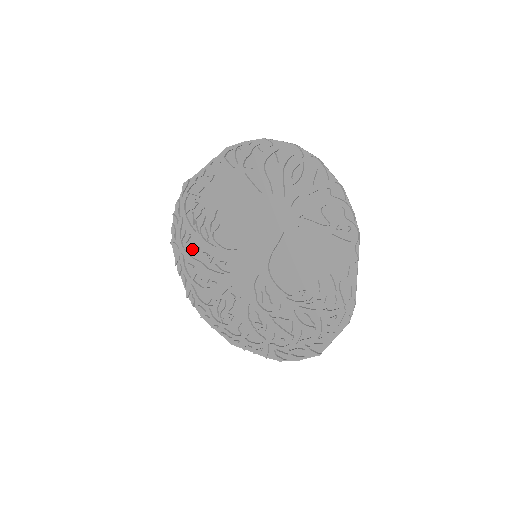
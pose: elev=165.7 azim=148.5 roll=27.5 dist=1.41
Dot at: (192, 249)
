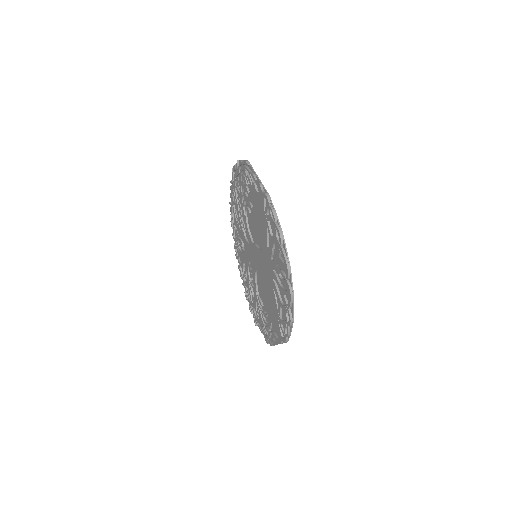
Dot at: occluded
